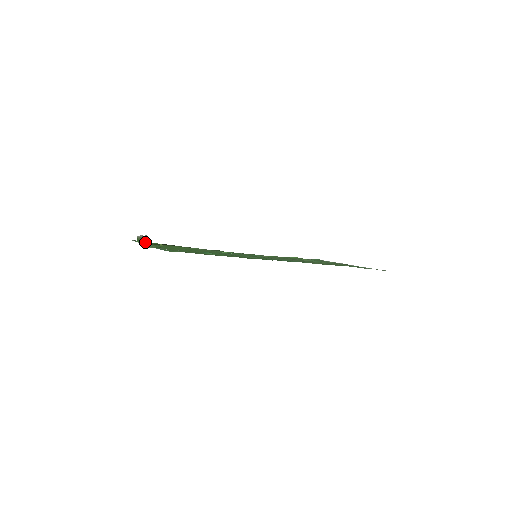
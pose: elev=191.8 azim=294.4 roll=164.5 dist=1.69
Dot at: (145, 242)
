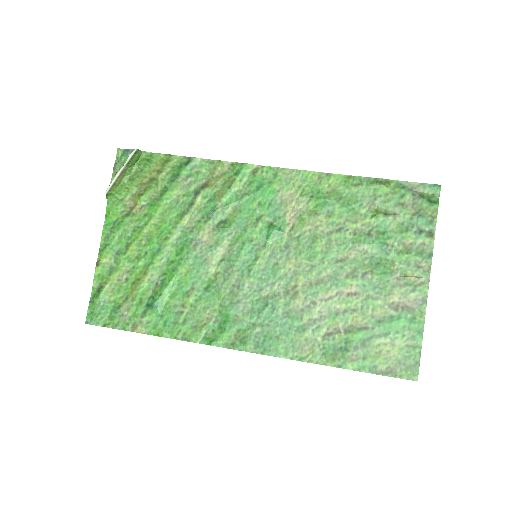
Dot at: (126, 178)
